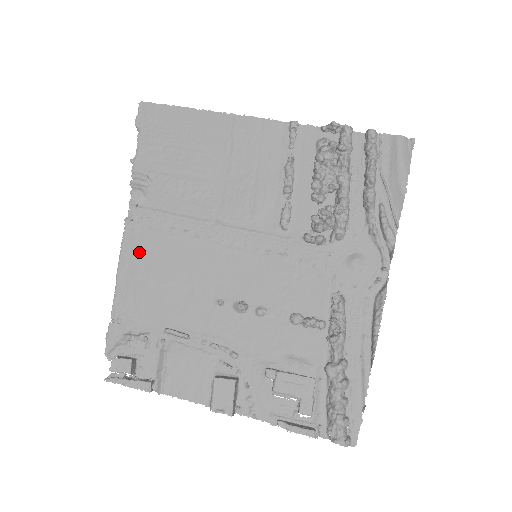
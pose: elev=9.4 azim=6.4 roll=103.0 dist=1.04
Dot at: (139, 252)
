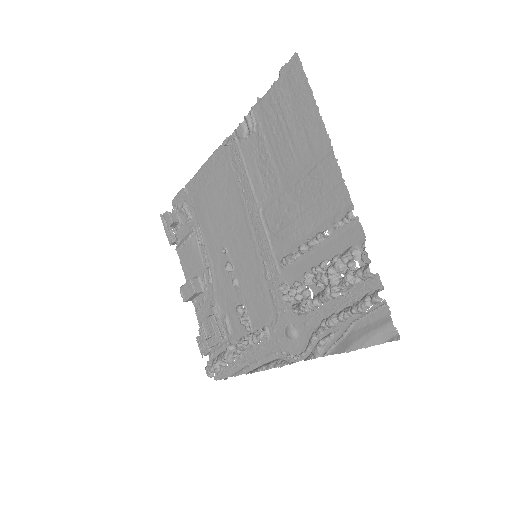
Dot at: (217, 169)
